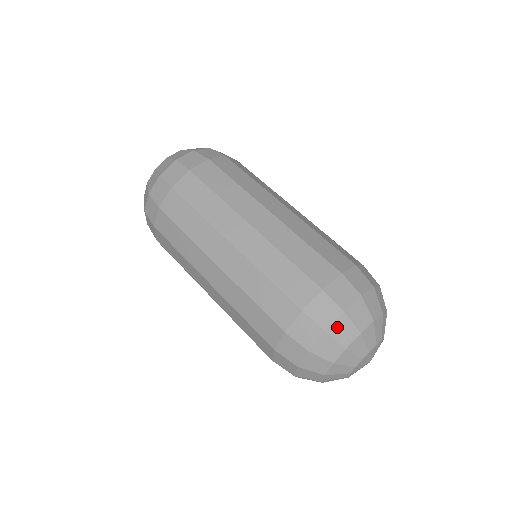
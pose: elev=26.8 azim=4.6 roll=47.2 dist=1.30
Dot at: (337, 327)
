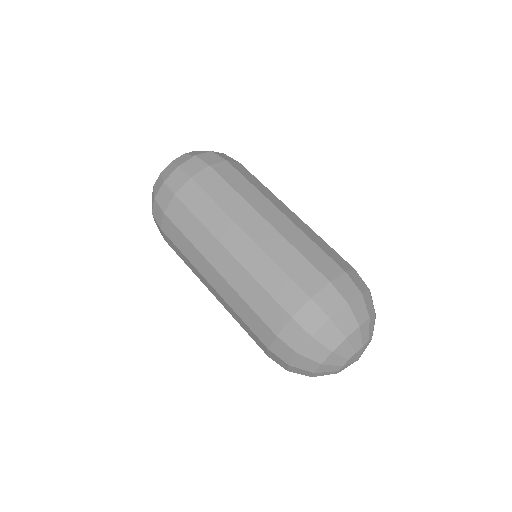
Dot at: (356, 304)
